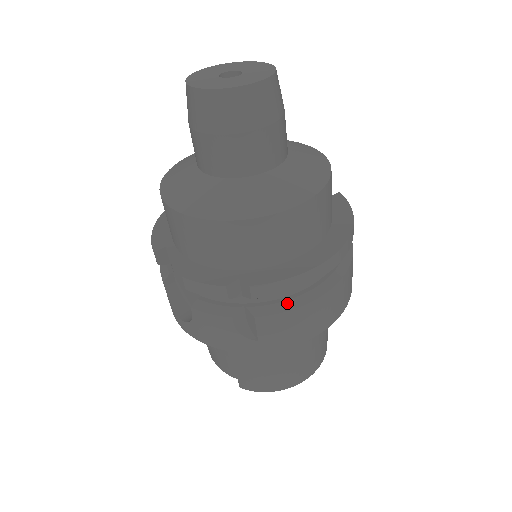
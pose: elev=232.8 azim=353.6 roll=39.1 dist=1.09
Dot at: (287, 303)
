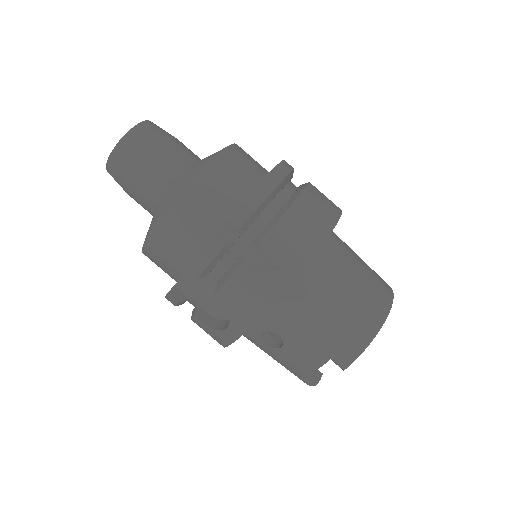
Dot at: (274, 219)
